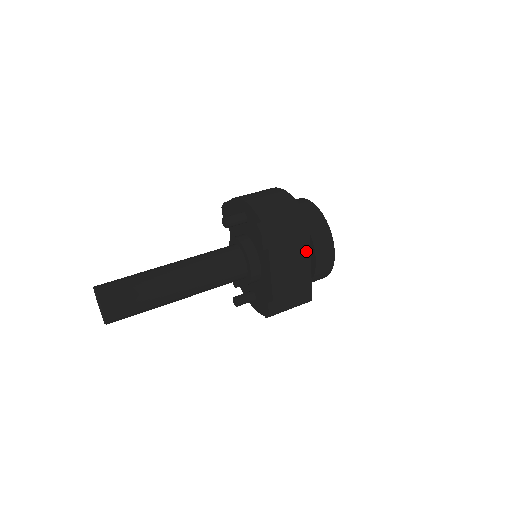
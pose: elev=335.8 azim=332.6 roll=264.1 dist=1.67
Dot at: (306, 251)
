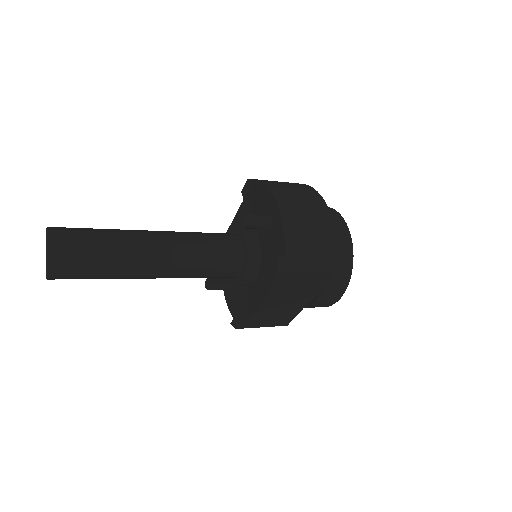
Dot at: (312, 293)
